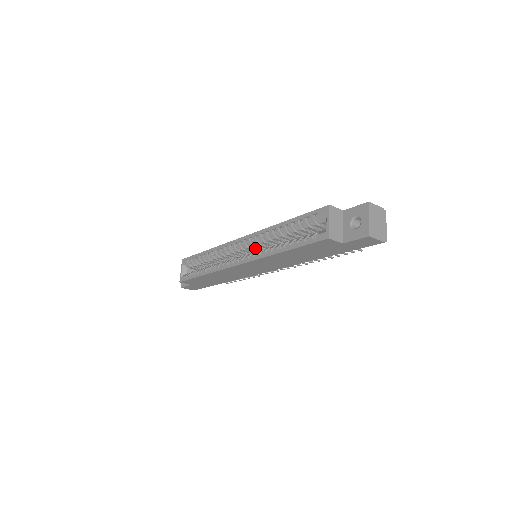
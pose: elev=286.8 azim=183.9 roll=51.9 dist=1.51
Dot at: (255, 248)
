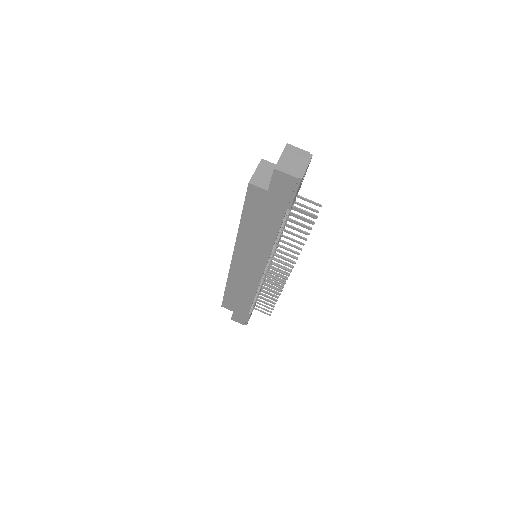
Dot at: occluded
